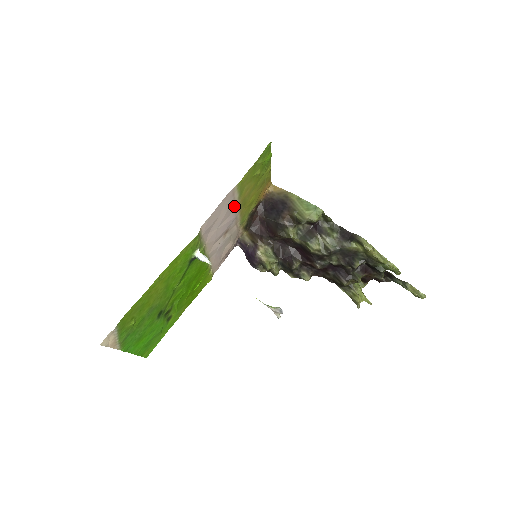
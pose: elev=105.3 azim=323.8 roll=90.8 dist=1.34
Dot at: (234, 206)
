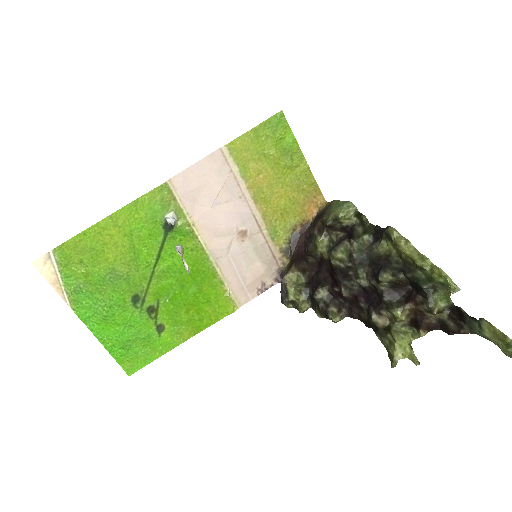
Dot at: (240, 189)
